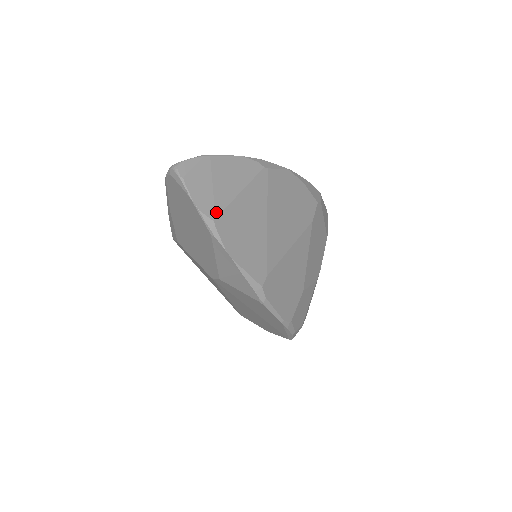
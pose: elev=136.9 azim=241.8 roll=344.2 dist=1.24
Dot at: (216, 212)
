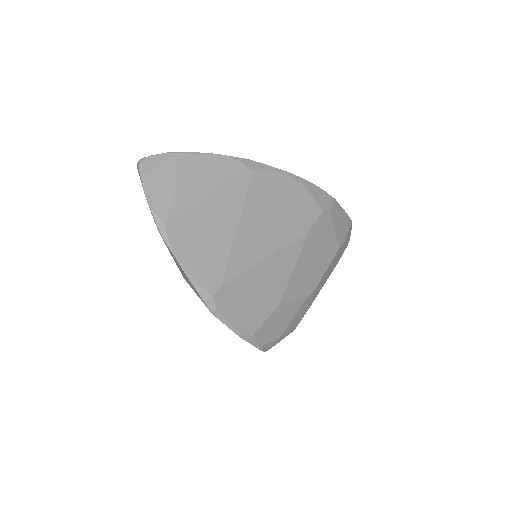
Dot at: (170, 213)
